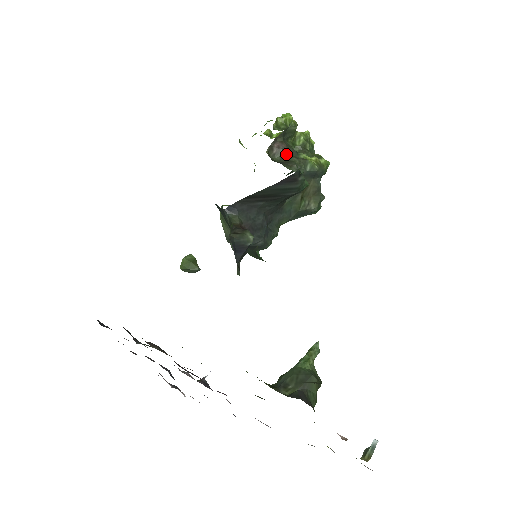
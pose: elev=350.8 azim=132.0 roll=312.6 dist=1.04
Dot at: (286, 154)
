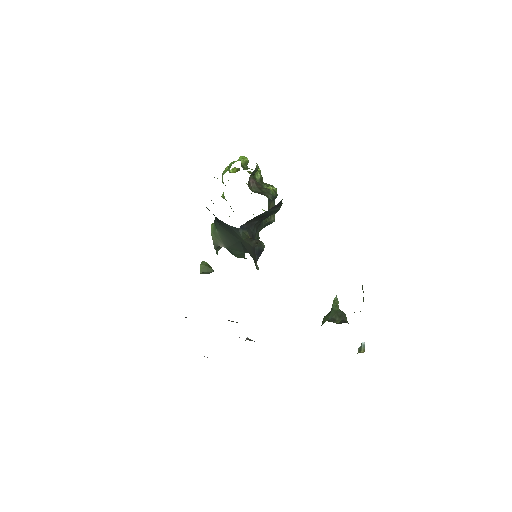
Dot at: (258, 187)
